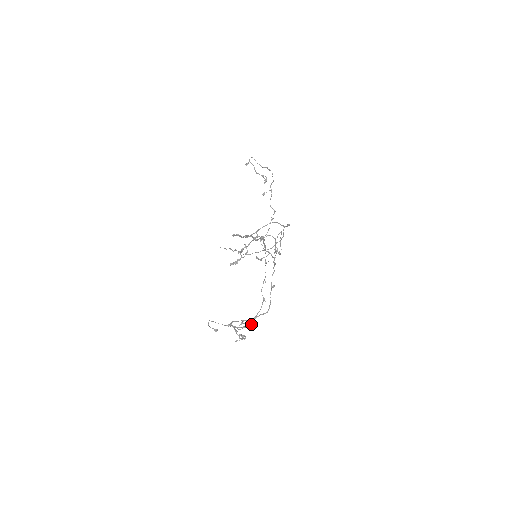
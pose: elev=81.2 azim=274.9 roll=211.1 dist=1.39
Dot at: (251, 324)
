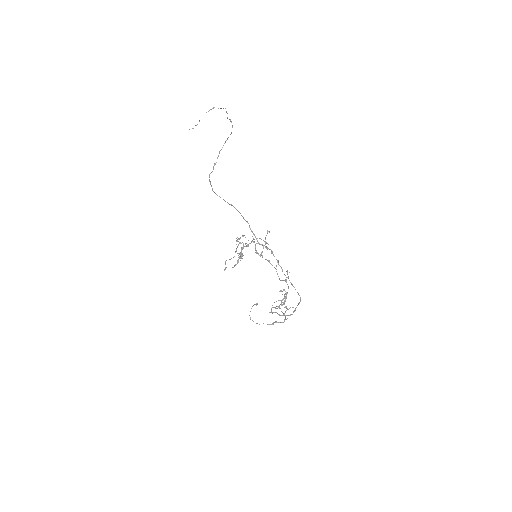
Dot at: occluded
